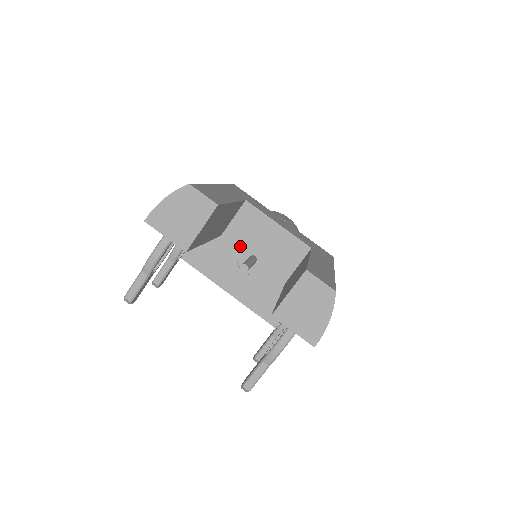
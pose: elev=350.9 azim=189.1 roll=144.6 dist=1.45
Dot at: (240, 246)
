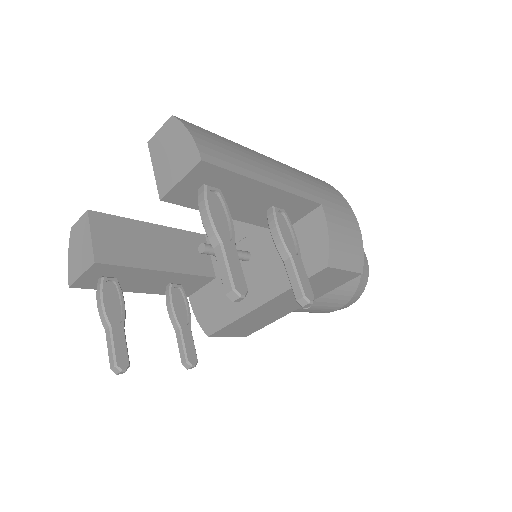
Dot at: occluded
